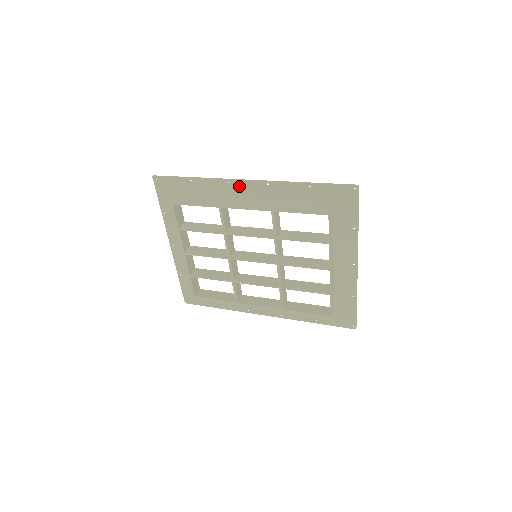
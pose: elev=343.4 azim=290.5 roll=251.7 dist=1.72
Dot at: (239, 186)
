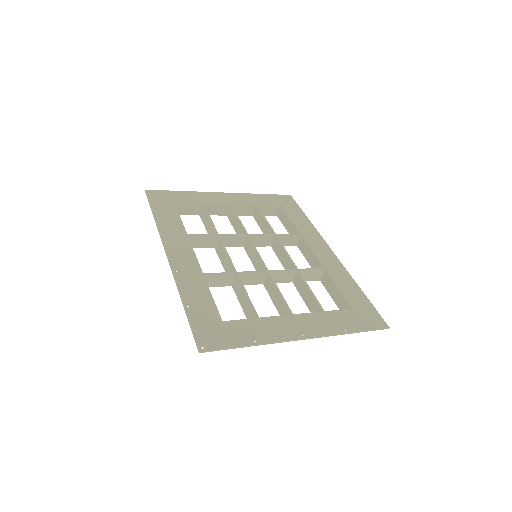
Dot at: (172, 250)
